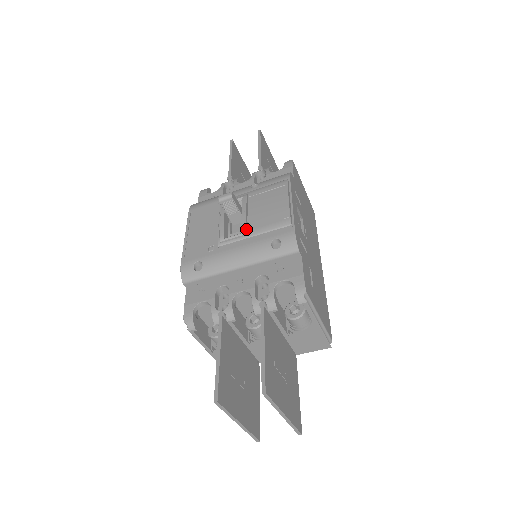
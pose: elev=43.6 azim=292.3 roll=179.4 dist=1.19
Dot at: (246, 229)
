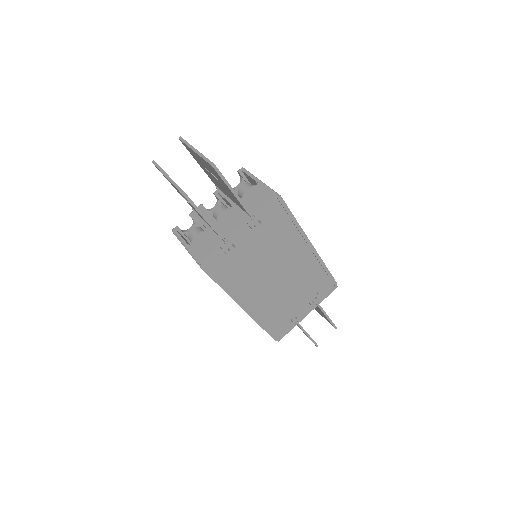
Dot at: occluded
